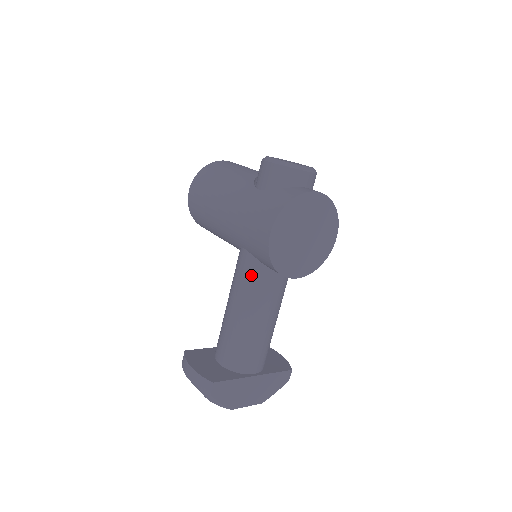
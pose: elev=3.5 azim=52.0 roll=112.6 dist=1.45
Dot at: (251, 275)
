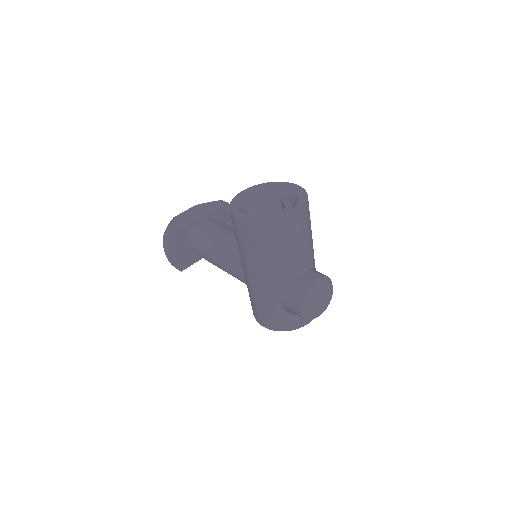
Dot at: occluded
